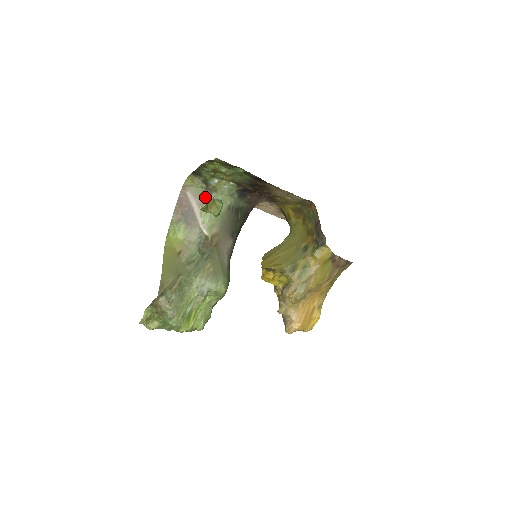
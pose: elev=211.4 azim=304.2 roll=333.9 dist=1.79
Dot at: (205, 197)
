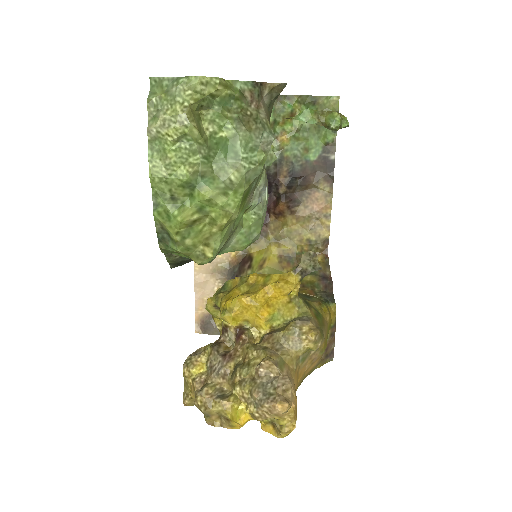
Dot at: occluded
